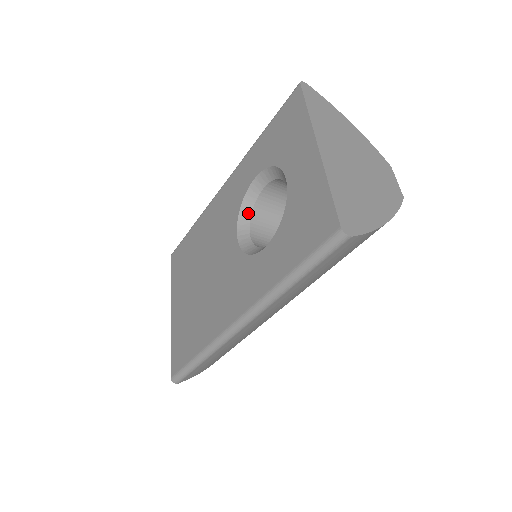
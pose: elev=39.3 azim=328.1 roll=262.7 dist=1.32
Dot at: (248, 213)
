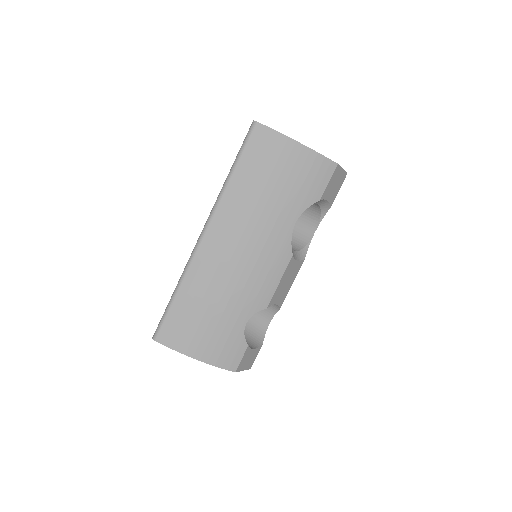
Dot at: occluded
